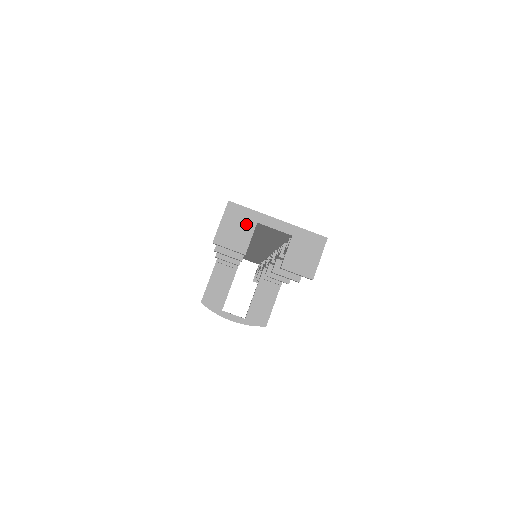
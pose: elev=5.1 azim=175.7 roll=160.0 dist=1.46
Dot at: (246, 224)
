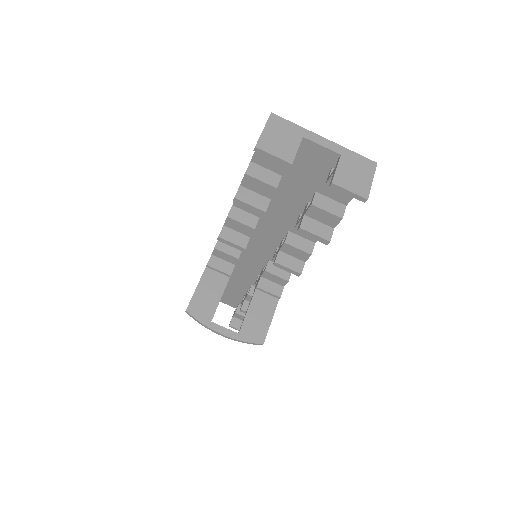
Dot at: (291, 136)
